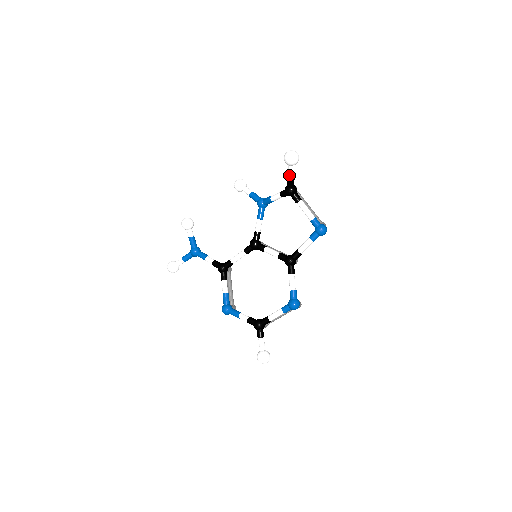
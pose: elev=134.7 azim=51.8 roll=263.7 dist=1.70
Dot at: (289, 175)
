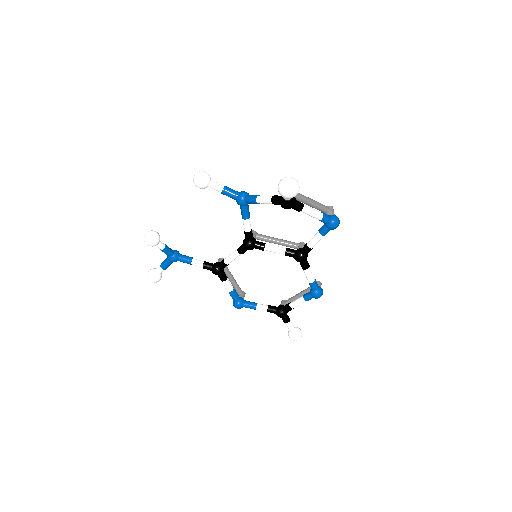
Dot at: (286, 198)
